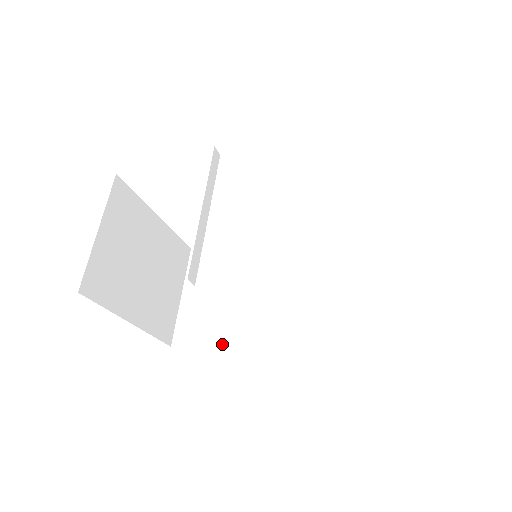
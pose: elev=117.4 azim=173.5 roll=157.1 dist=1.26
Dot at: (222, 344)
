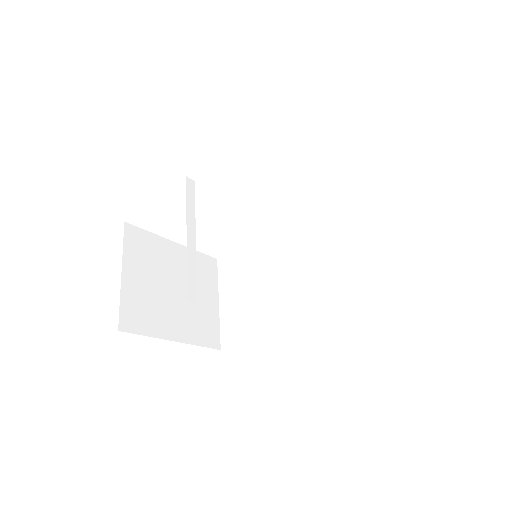
Dot at: (260, 337)
